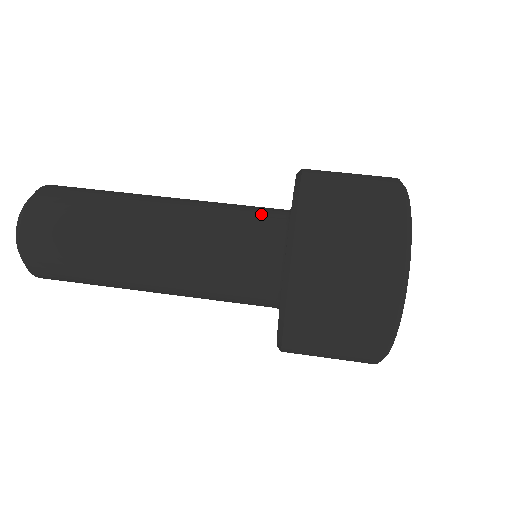
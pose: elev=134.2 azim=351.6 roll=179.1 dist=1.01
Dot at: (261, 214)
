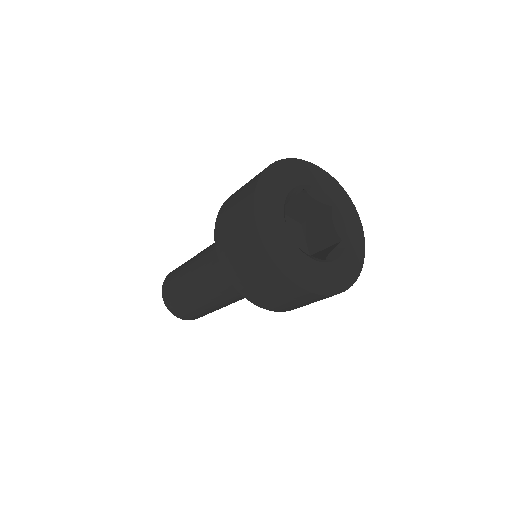
Dot at: occluded
